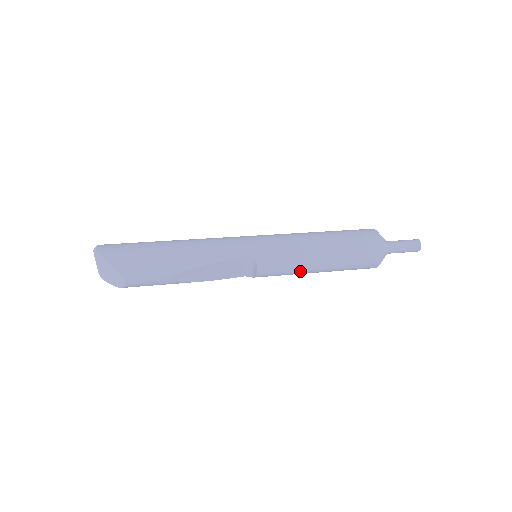
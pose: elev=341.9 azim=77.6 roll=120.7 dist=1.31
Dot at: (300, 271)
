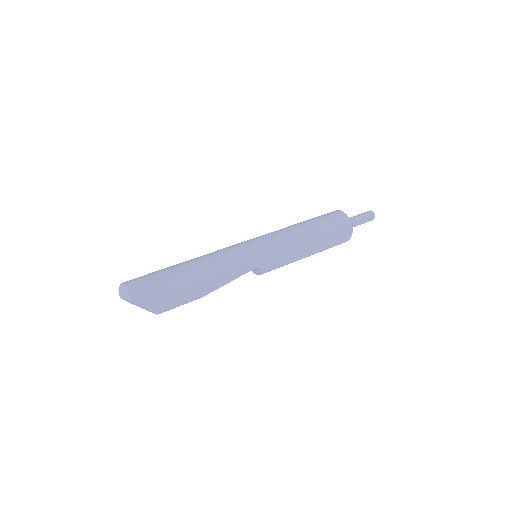
Dot at: occluded
